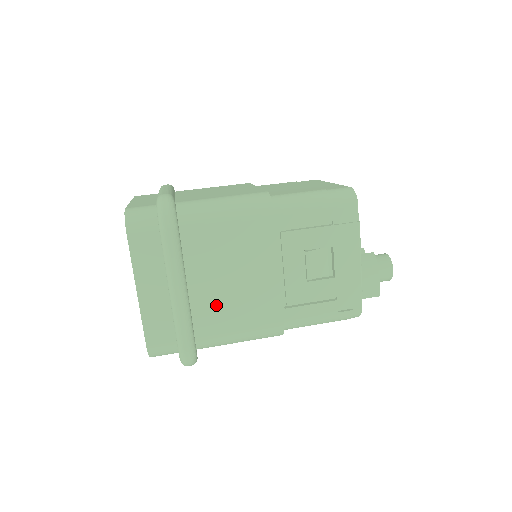
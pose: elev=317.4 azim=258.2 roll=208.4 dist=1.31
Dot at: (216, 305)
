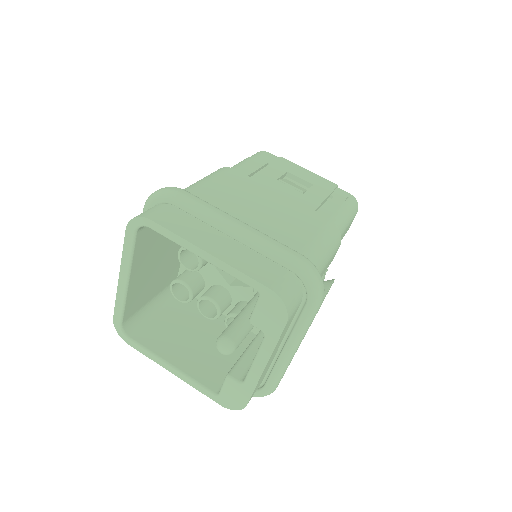
Dot at: (275, 231)
